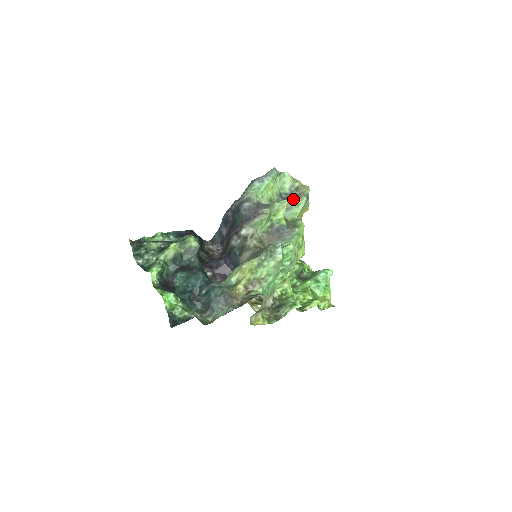
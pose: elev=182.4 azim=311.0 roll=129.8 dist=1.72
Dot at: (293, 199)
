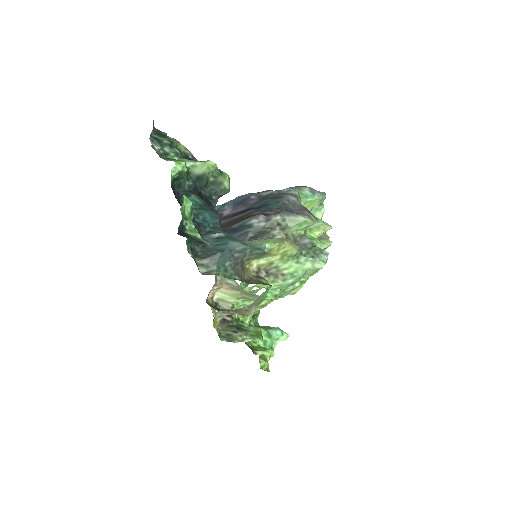
Dot at: occluded
